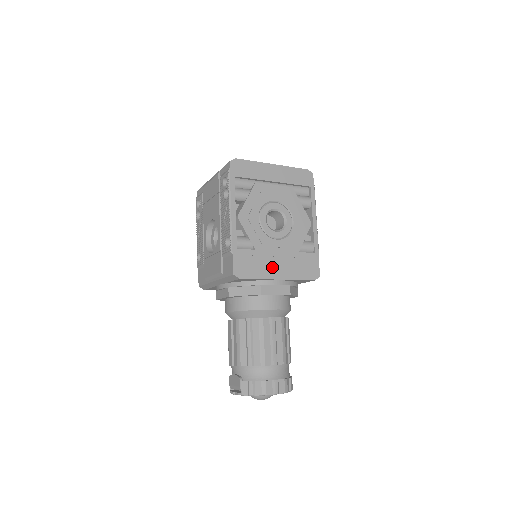
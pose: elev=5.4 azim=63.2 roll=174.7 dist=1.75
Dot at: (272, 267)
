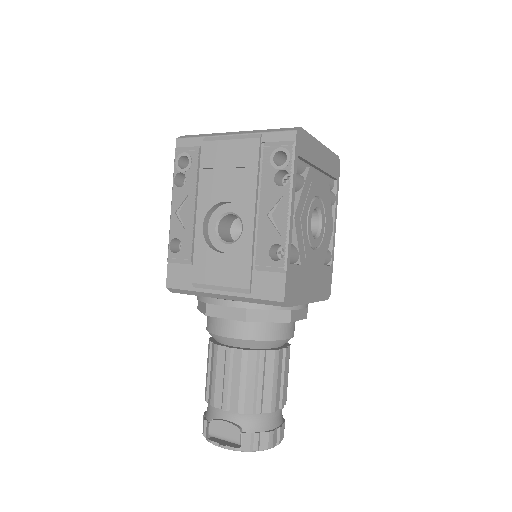
Dot at: (308, 287)
